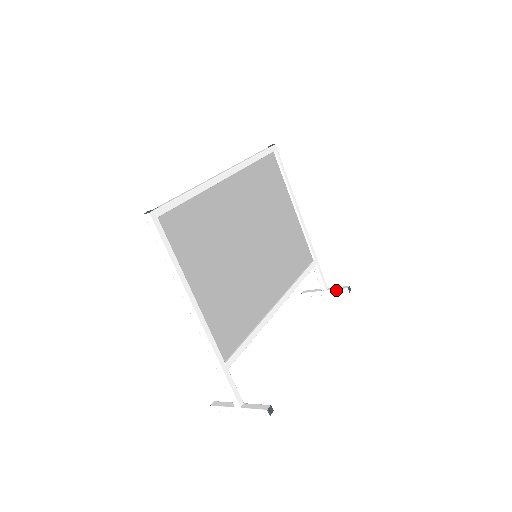
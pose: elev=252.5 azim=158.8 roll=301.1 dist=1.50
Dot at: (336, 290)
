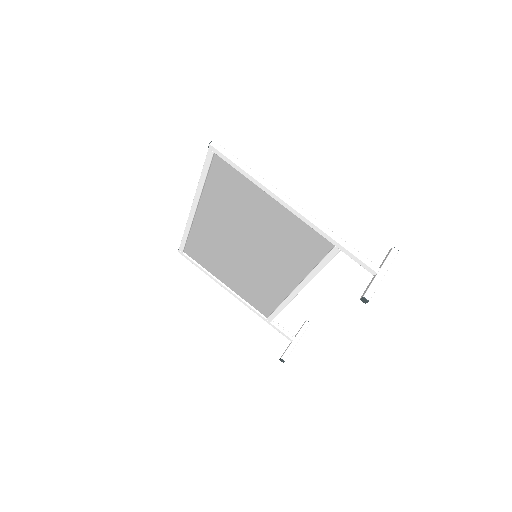
Dot at: (301, 329)
